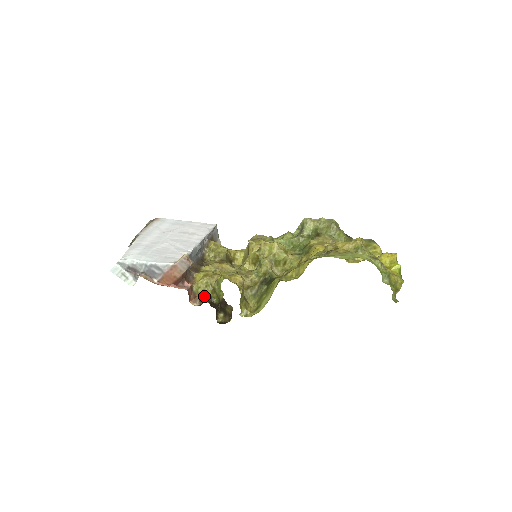
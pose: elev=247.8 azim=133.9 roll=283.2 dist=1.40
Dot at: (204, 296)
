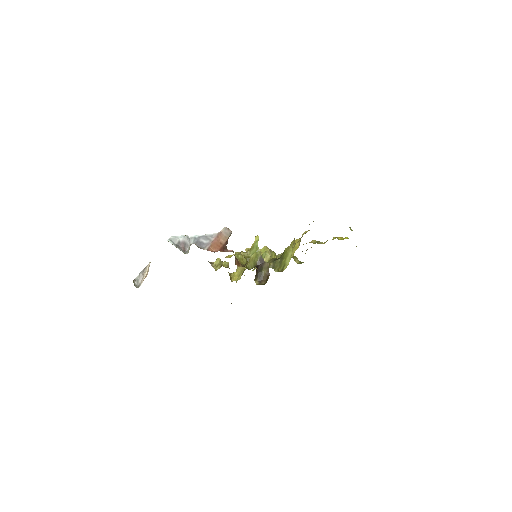
Dot at: (243, 263)
